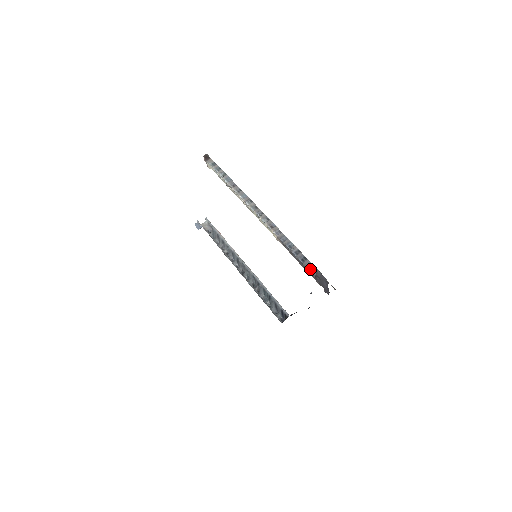
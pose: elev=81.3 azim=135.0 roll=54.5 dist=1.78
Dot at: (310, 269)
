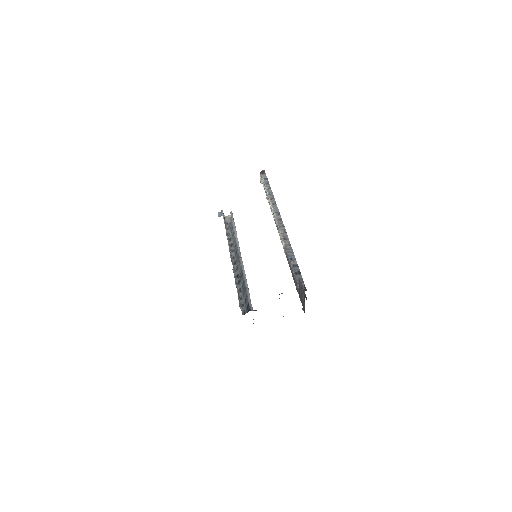
Dot at: (298, 283)
